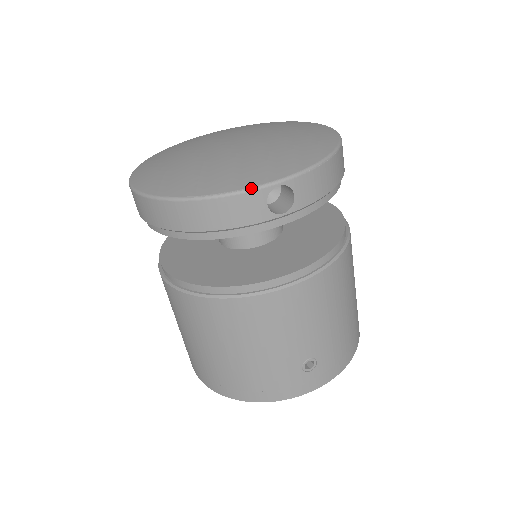
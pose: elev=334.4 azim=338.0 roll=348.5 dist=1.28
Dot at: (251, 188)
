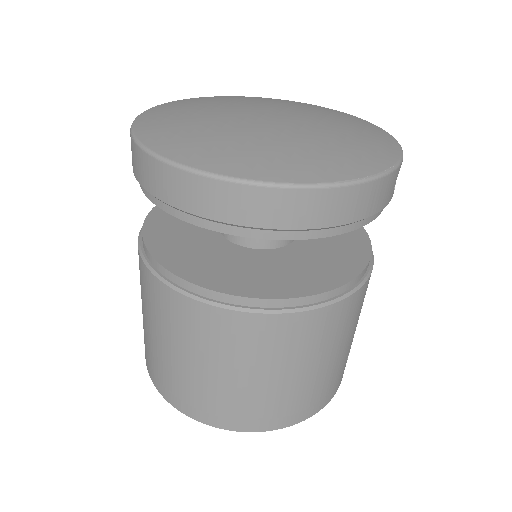
Dot at: (396, 165)
